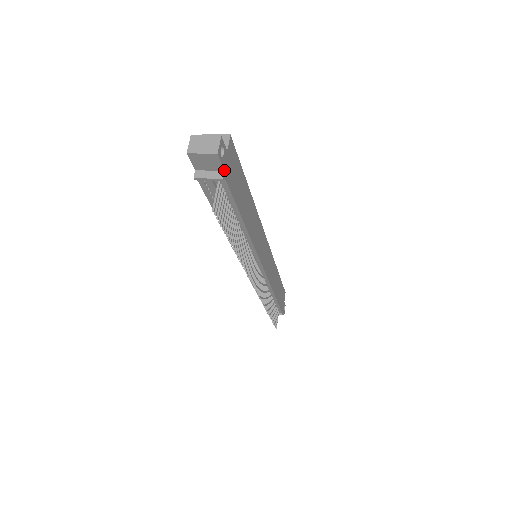
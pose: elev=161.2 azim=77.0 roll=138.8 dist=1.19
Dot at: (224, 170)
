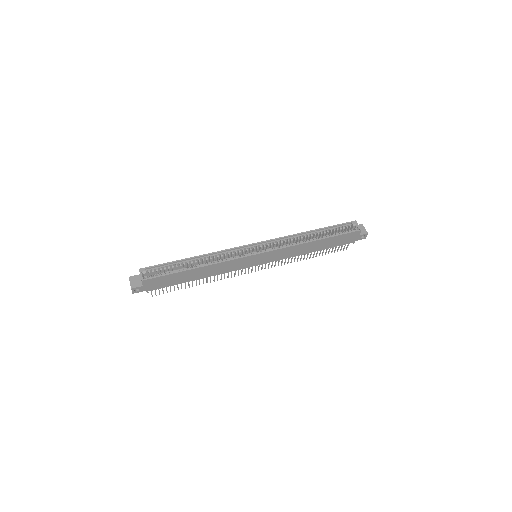
Dot at: (146, 290)
